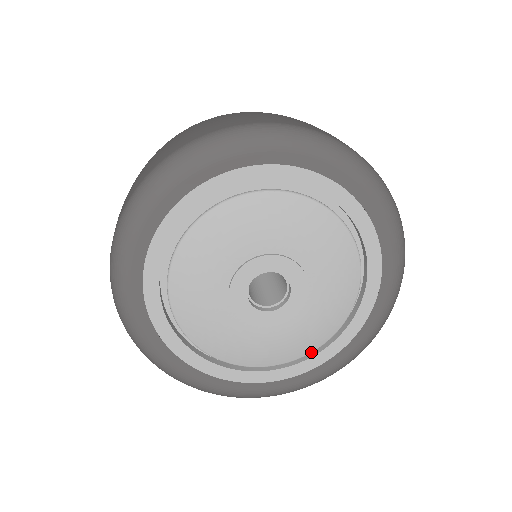
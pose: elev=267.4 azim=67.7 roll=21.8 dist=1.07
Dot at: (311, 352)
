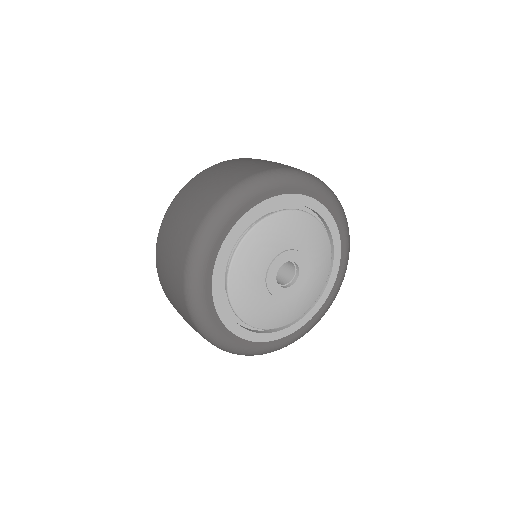
Dot at: occluded
